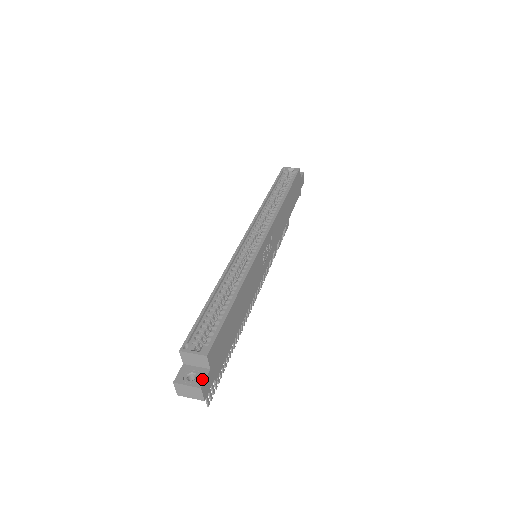
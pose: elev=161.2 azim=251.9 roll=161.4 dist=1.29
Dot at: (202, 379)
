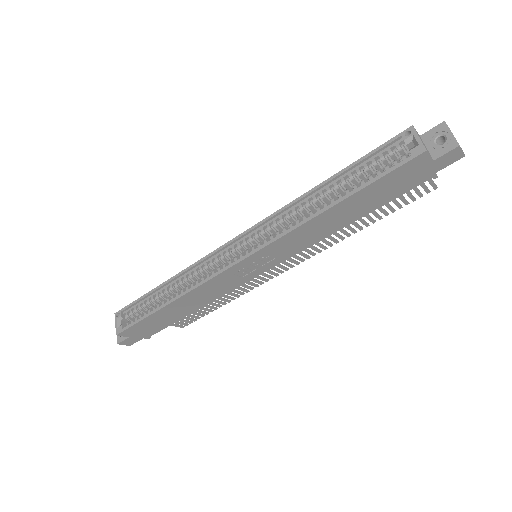
Dot at: (122, 339)
